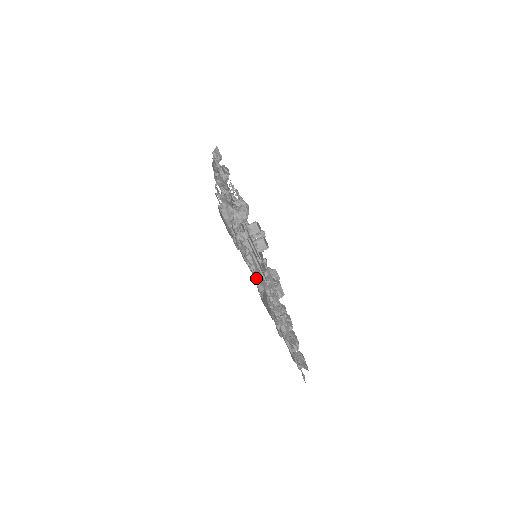
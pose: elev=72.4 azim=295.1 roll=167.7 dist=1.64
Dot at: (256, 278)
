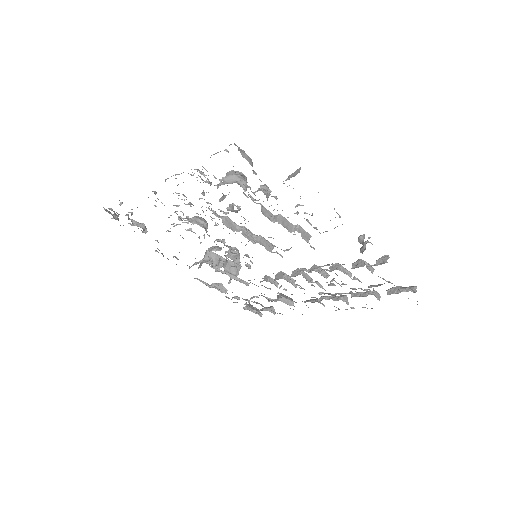
Dot at: occluded
